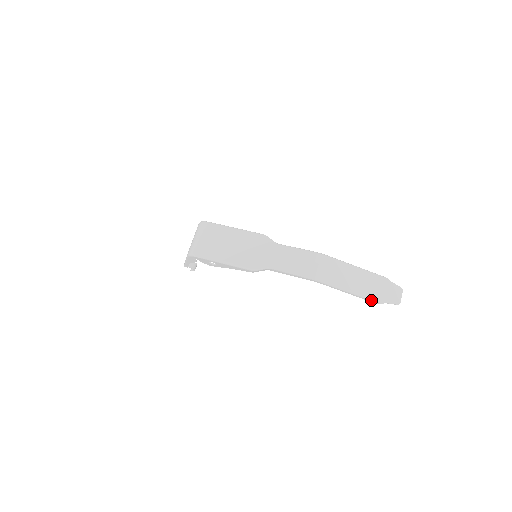
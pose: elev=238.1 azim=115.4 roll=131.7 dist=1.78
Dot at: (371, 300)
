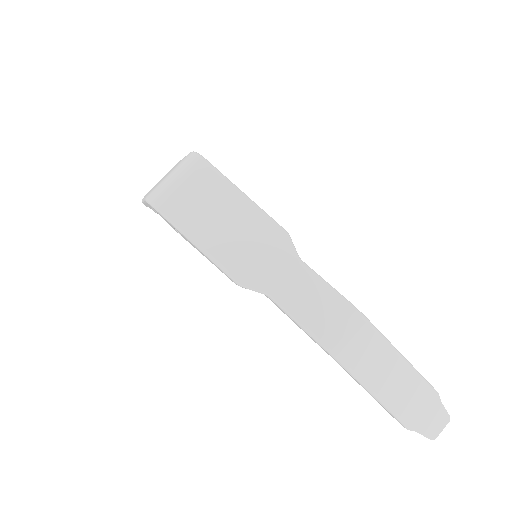
Dot at: (396, 418)
